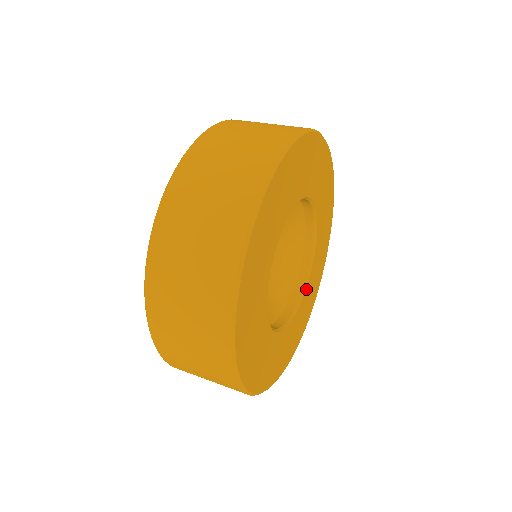
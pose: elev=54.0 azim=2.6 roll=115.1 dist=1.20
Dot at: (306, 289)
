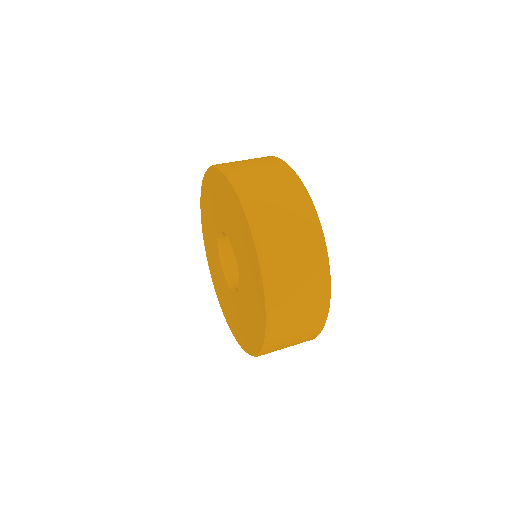
Dot at: occluded
